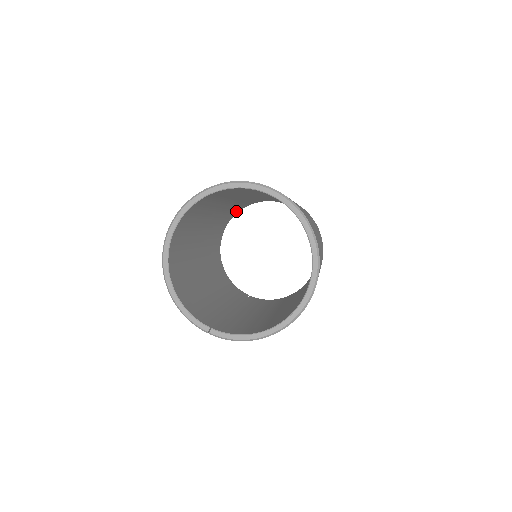
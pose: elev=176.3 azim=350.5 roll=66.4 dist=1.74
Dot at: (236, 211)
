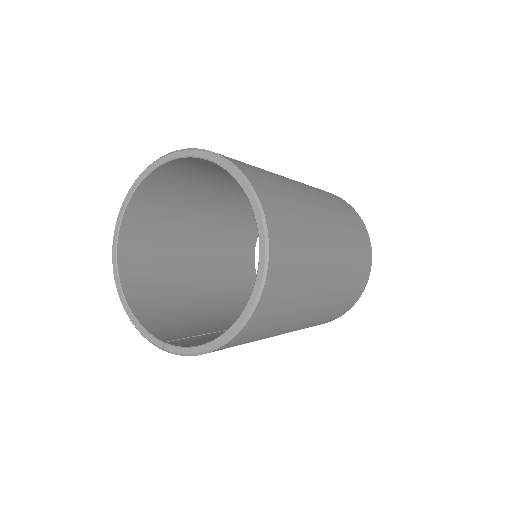
Dot at: occluded
